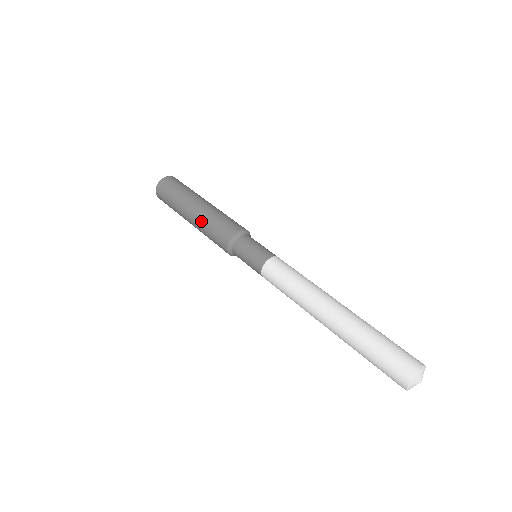
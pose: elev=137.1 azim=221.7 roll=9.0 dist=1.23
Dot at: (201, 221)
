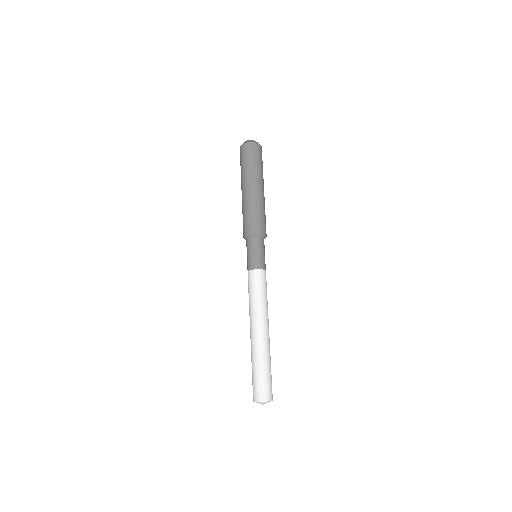
Dot at: (245, 203)
